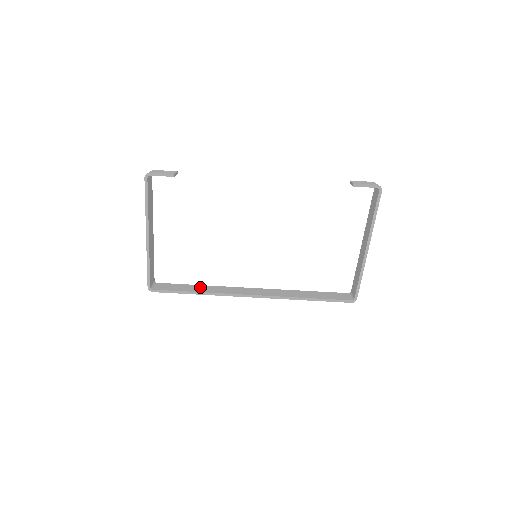
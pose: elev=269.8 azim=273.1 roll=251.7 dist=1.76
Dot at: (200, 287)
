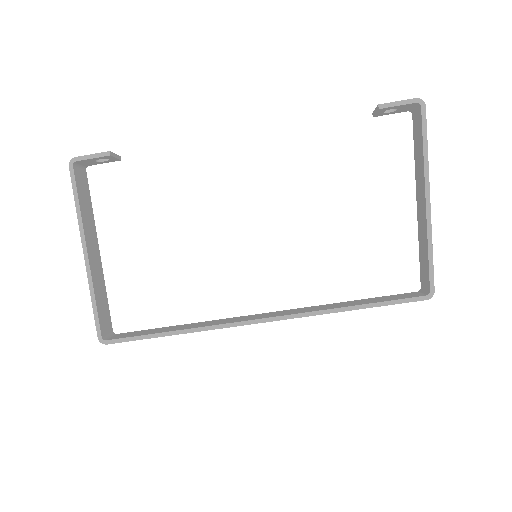
Dot at: (181, 326)
